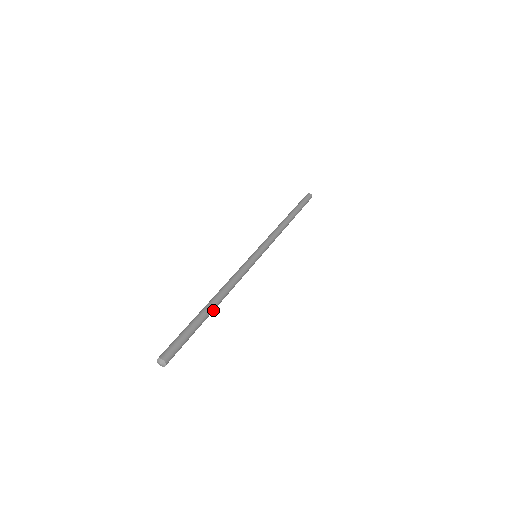
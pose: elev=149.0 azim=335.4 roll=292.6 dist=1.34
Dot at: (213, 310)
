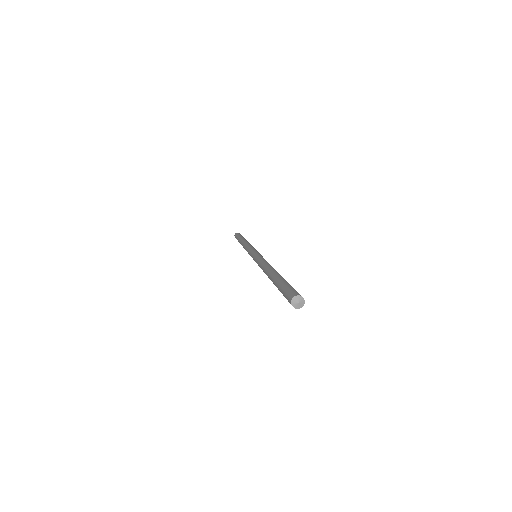
Dot at: occluded
